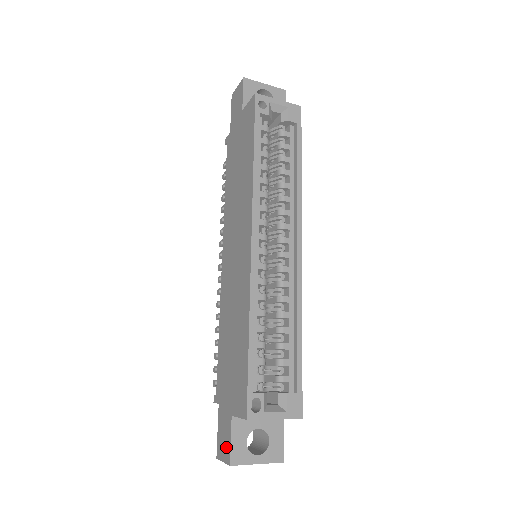
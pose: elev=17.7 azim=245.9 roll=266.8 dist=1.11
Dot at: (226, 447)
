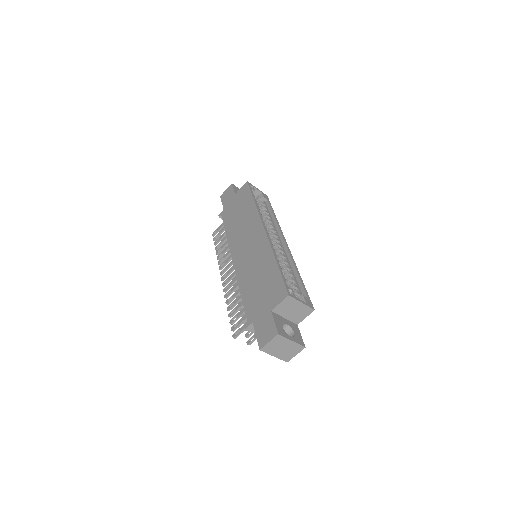
Dot at: (270, 330)
